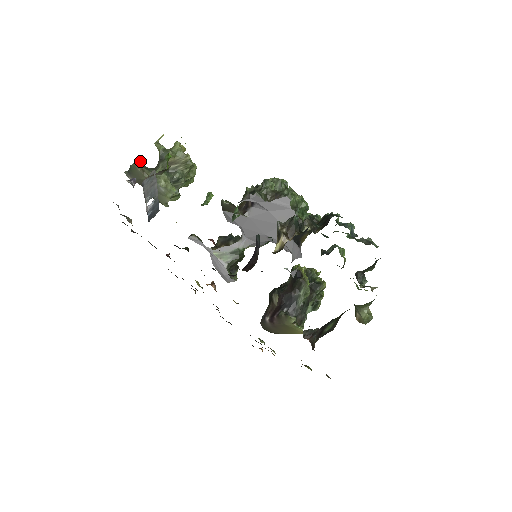
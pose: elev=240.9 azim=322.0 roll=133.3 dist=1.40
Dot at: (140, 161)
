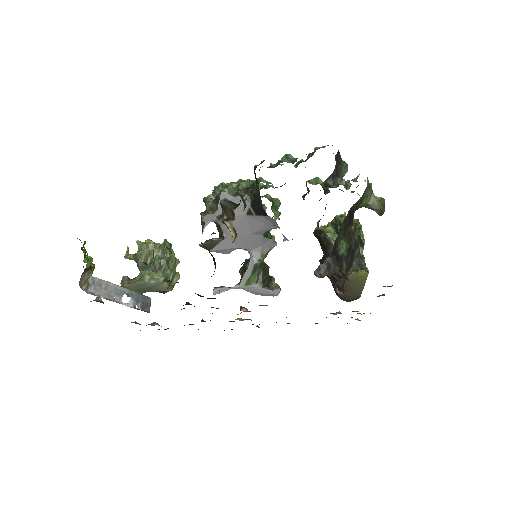
Dot at: (123, 279)
